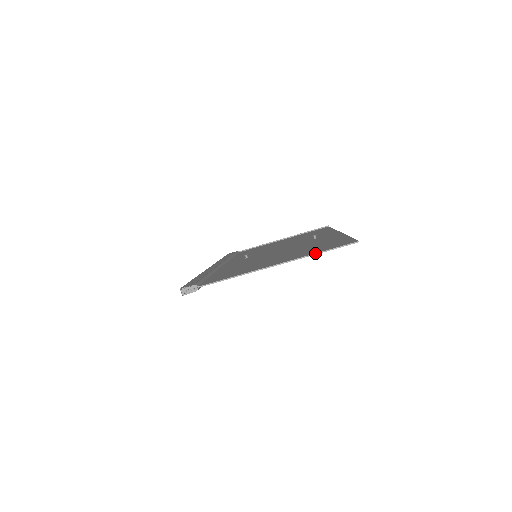
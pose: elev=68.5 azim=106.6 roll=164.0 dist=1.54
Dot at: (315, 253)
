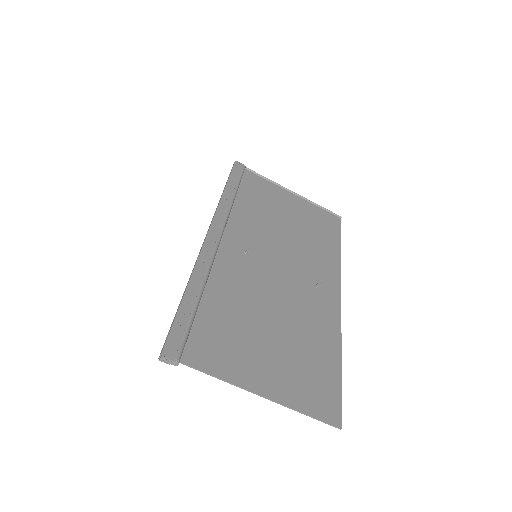
Dot at: (301, 412)
